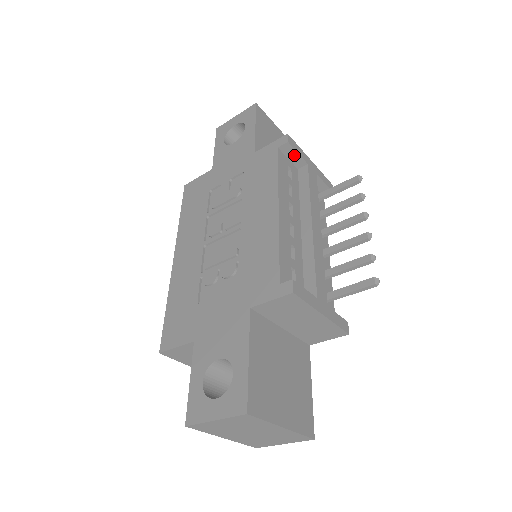
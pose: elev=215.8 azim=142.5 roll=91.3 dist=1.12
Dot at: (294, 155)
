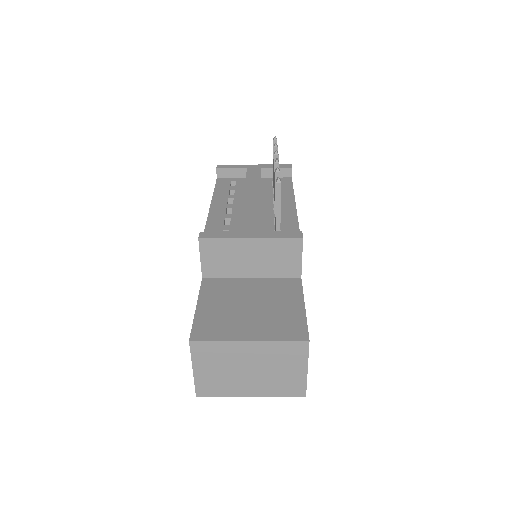
Dot at: (232, 172)
